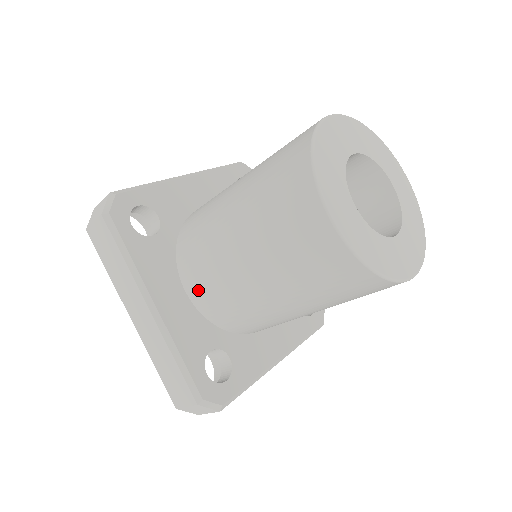
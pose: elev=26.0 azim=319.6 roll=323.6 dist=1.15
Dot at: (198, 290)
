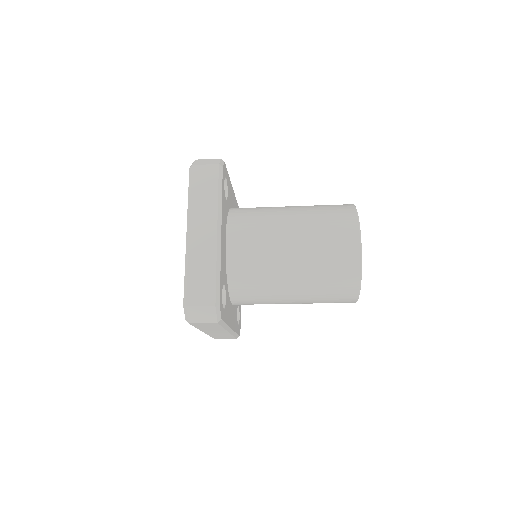
Dot at: (239, 244)
